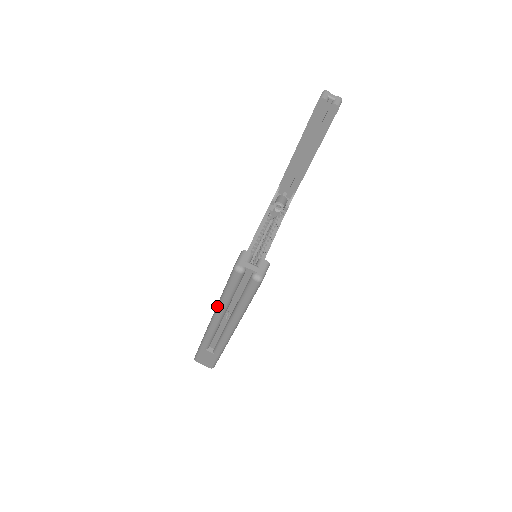
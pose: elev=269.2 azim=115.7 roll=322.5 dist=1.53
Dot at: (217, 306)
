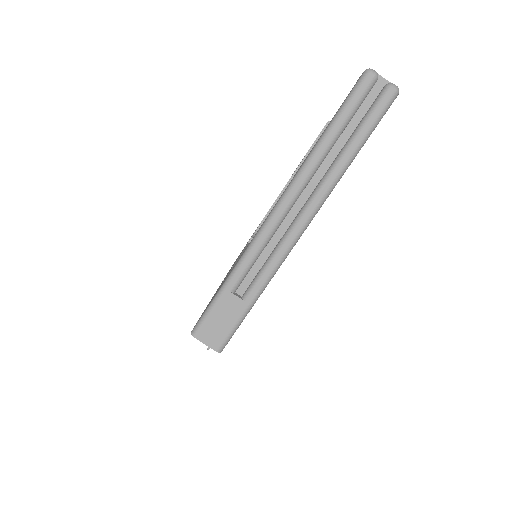
Dot at: (303, 165)
